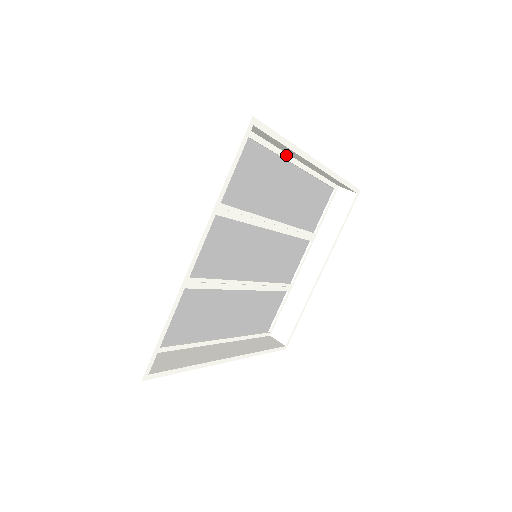
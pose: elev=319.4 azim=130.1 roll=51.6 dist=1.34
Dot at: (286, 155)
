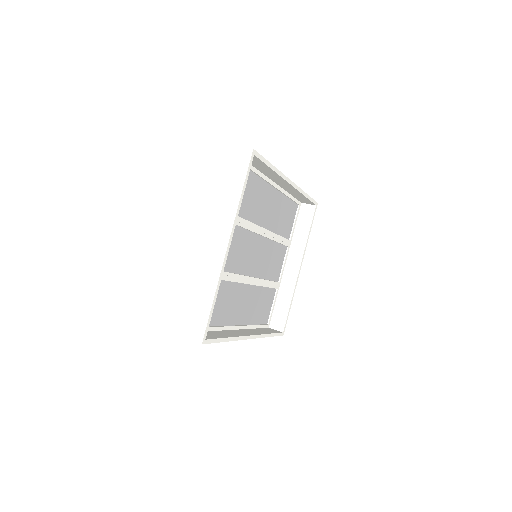
Dot at: (267, 179)
